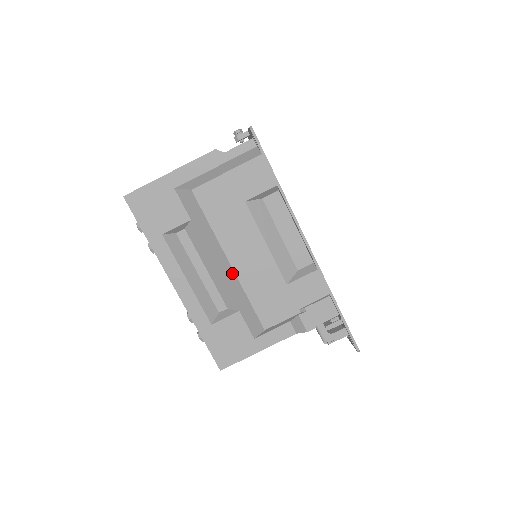
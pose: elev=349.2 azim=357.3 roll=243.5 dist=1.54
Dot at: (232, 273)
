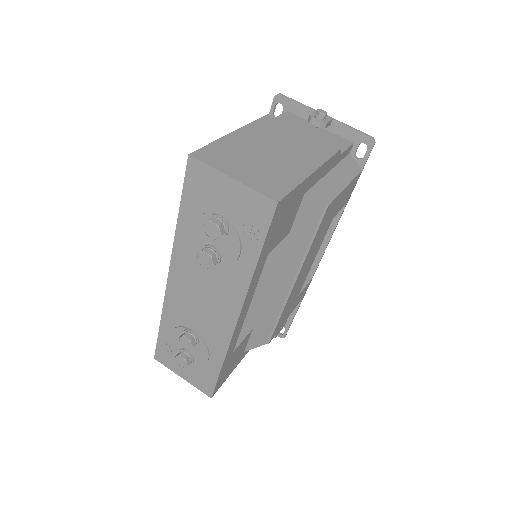
Dot at: (284, 294)
